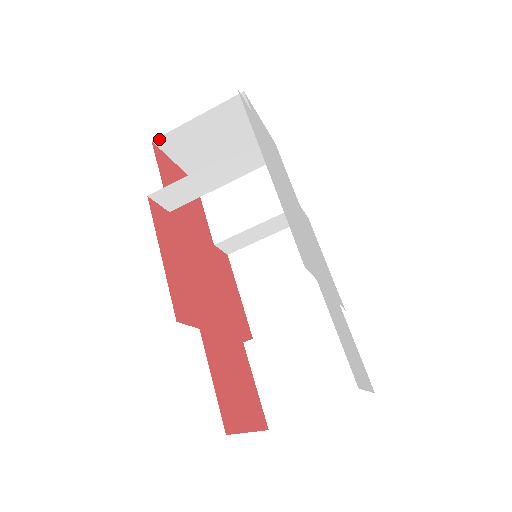
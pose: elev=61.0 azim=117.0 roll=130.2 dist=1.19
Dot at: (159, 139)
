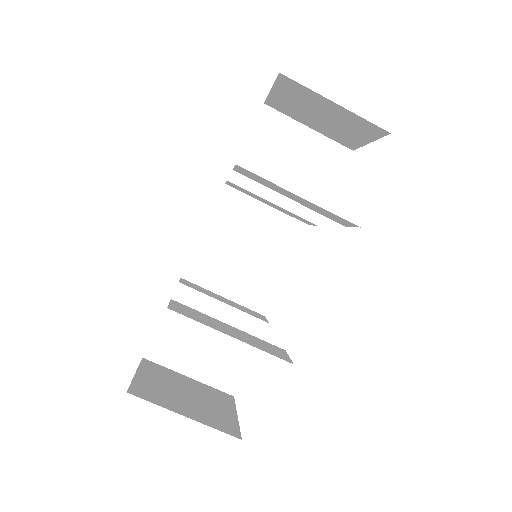
Dot at: (287, 77)
